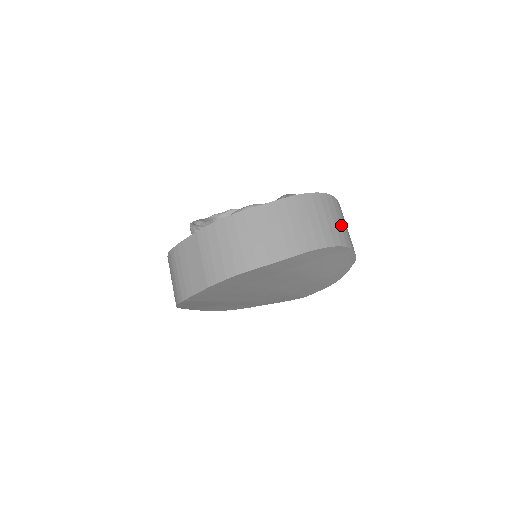
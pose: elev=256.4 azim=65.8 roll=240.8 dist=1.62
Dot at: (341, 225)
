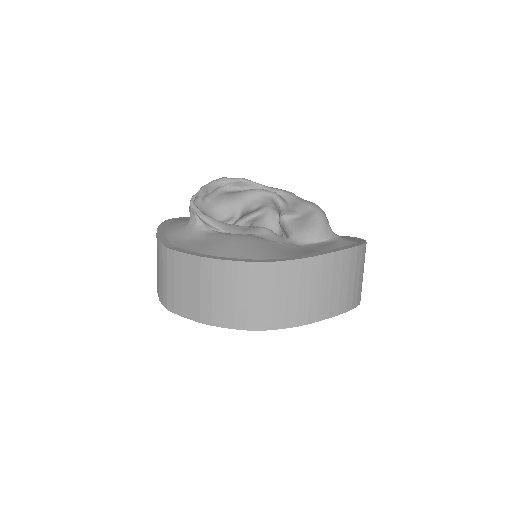
Dot at: (360, 280)
